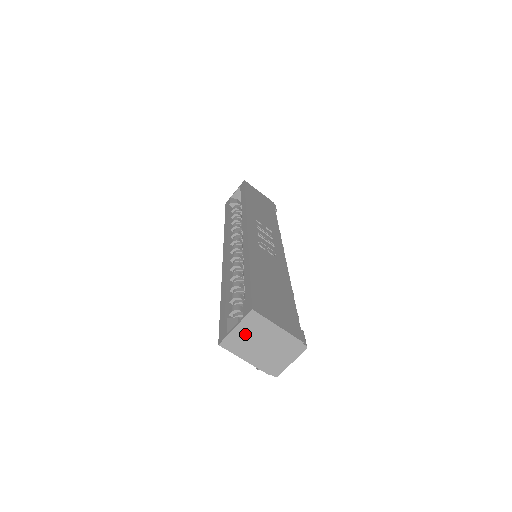
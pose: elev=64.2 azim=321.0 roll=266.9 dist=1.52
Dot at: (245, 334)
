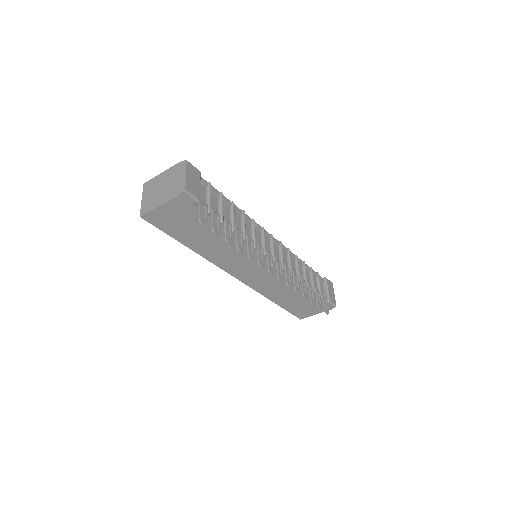
Dot at: (149, 196)
